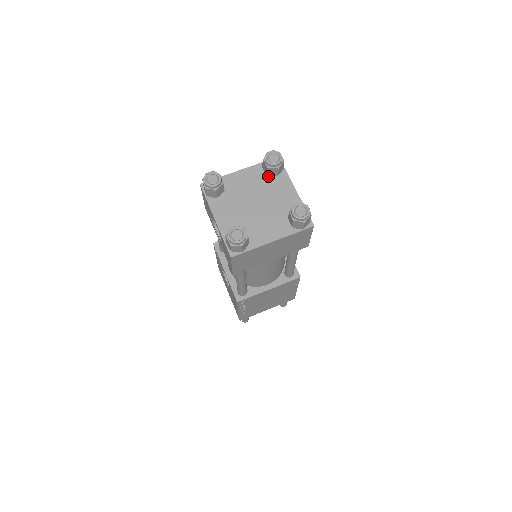
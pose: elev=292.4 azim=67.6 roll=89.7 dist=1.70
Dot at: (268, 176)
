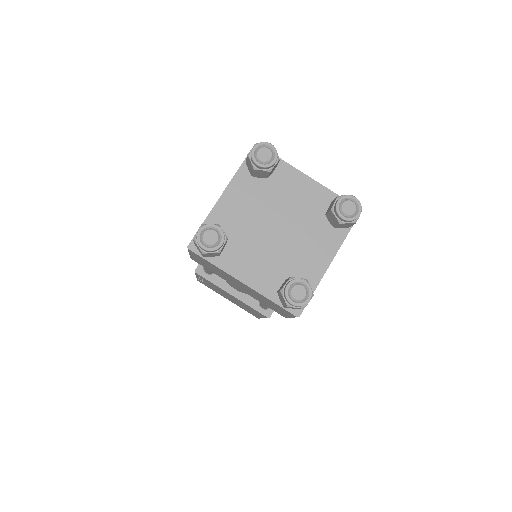
Dot at: (326, 216)
